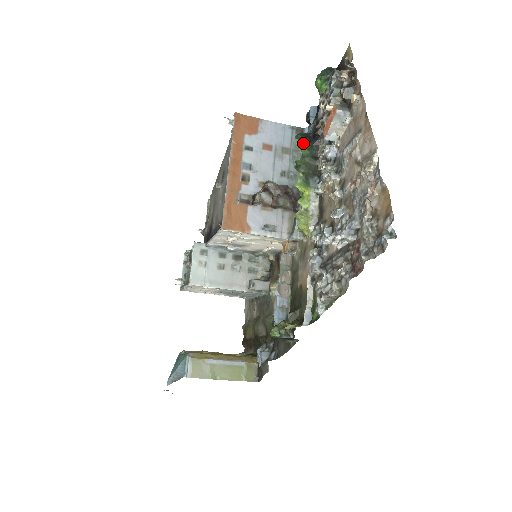
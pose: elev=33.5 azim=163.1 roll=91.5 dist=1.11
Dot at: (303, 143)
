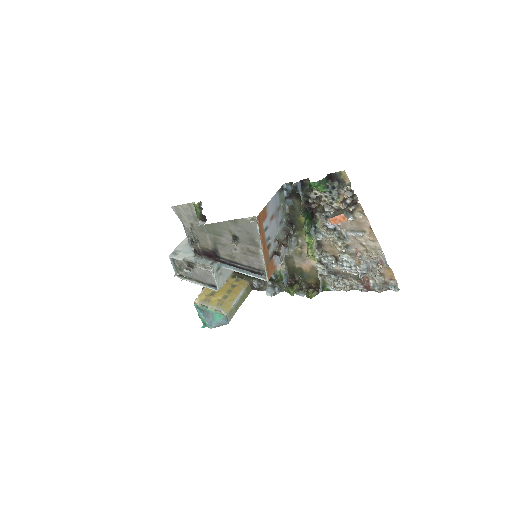
Dot at: (306, 218)
